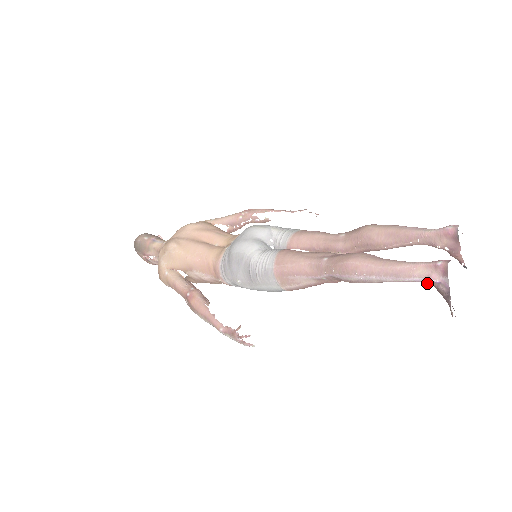
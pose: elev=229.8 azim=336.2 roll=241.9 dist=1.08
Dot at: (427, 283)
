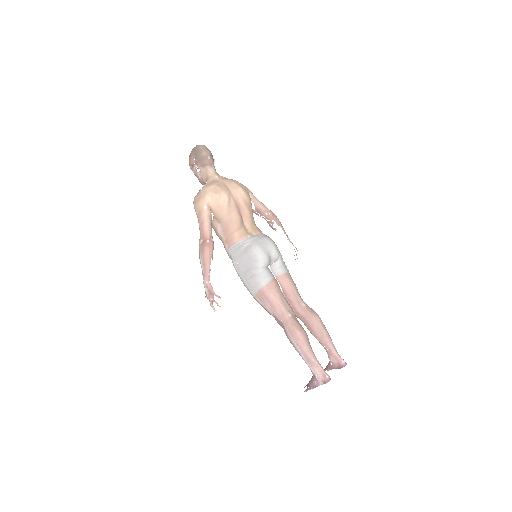
Dot at: (313, 374)
